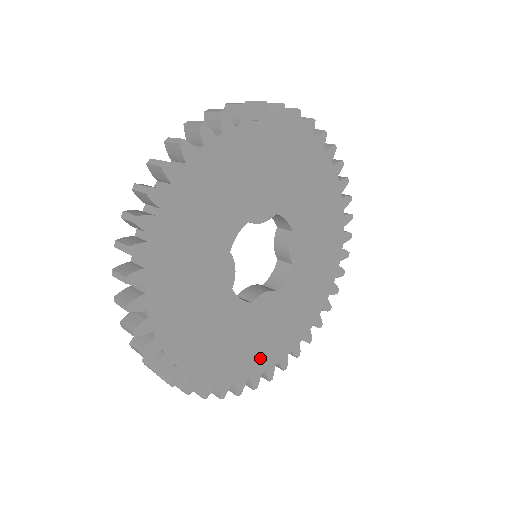
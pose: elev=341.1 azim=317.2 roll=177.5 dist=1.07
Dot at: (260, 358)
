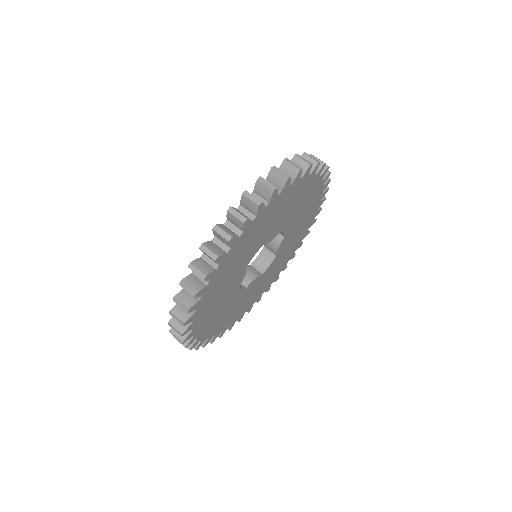
Dot at: (239, 313)
